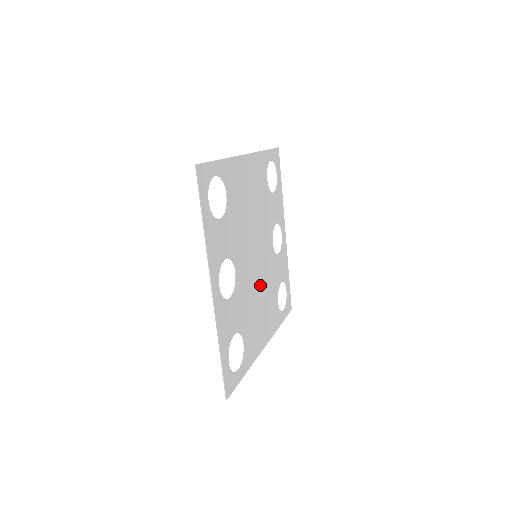
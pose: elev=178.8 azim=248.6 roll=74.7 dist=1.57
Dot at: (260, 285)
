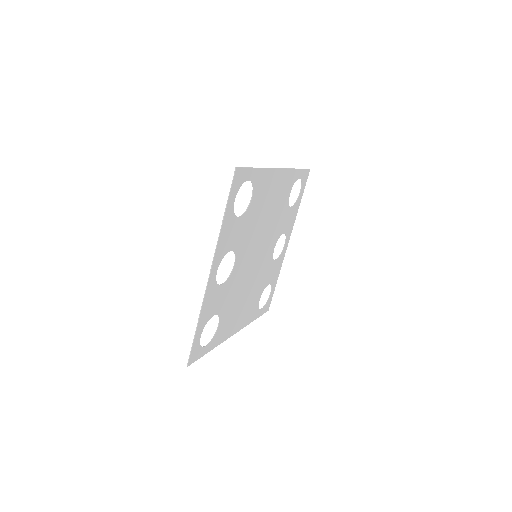
Dot at: (250, 281)
